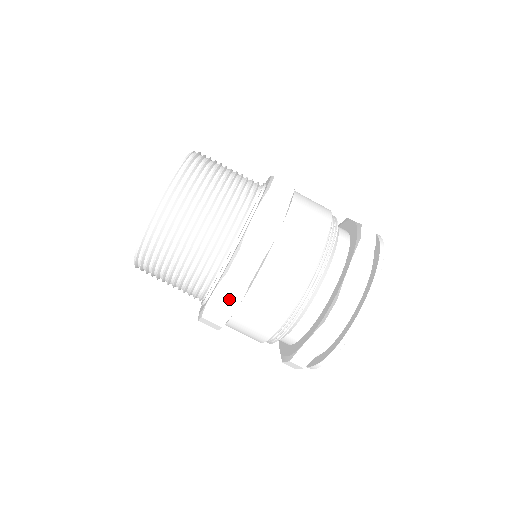
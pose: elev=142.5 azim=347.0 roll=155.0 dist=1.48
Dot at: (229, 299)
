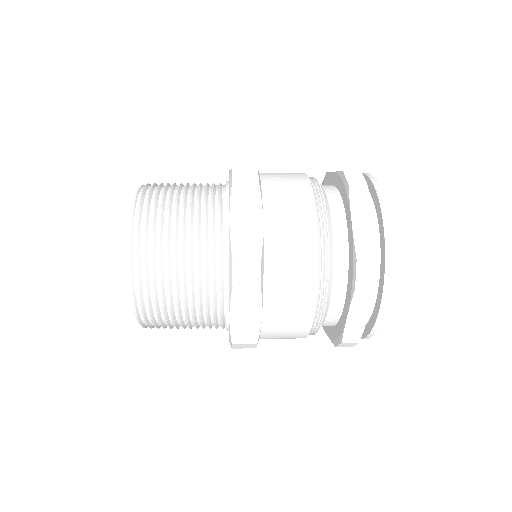
Dot at: (249, 313)
